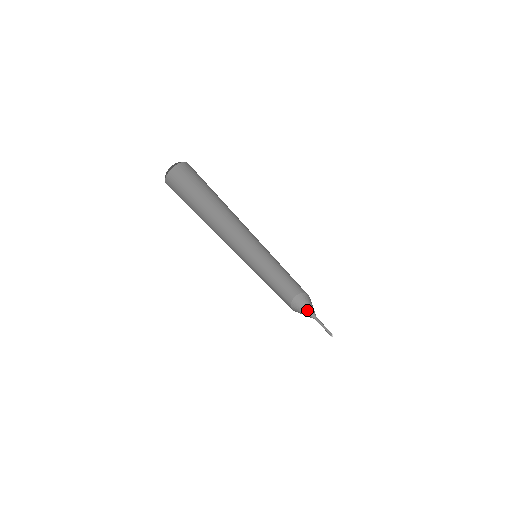
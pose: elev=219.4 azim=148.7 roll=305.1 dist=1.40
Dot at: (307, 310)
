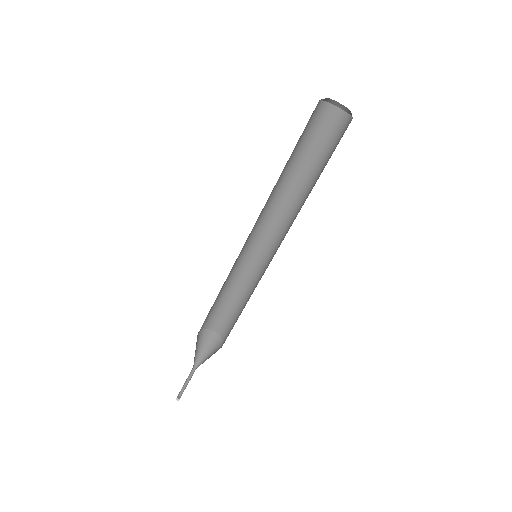
Dot at: occluded
